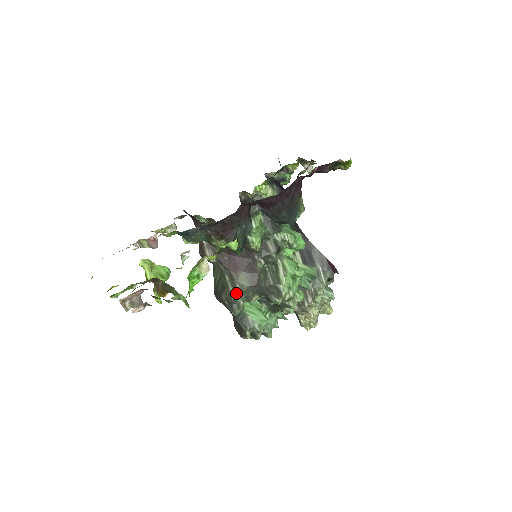
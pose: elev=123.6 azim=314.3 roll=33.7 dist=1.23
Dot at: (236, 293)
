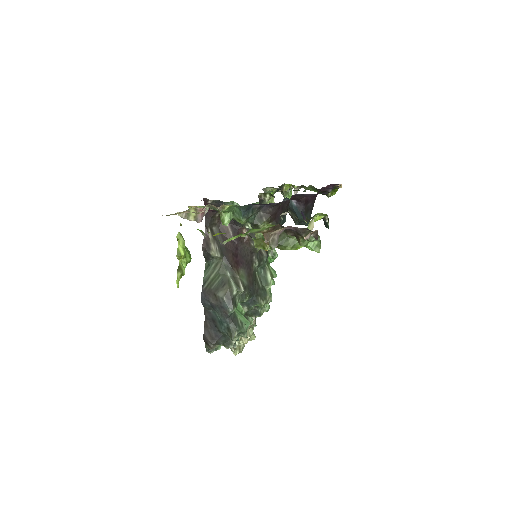
Dot at: (239, 288)
